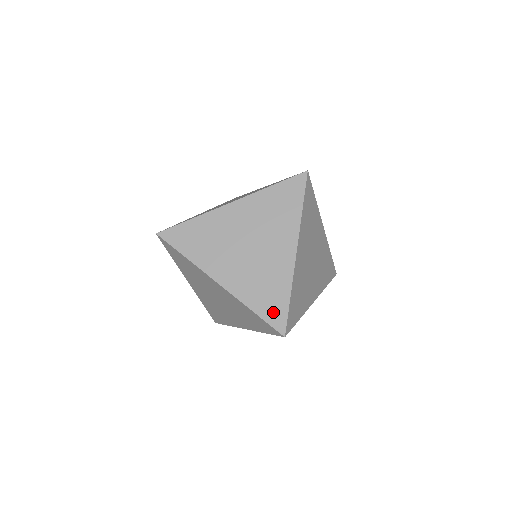
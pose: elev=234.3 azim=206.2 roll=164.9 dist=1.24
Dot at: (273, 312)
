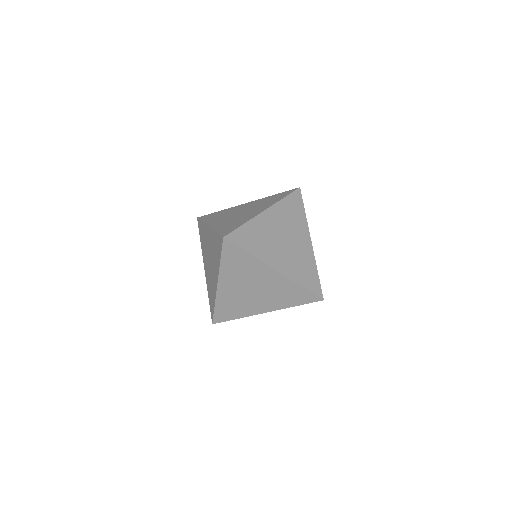
Dot at: (227, 230)
